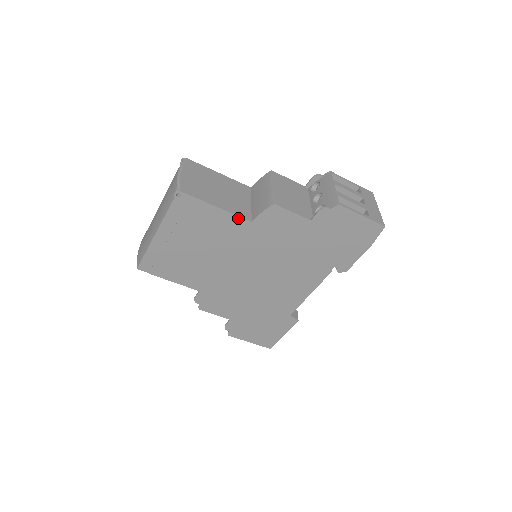
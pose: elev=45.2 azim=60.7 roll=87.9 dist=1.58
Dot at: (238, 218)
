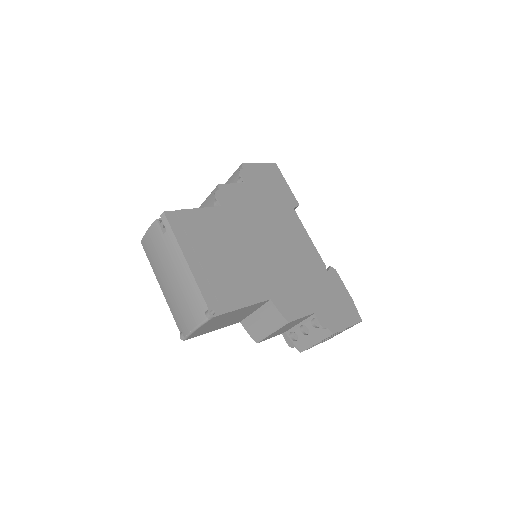
Dot at: occluded
